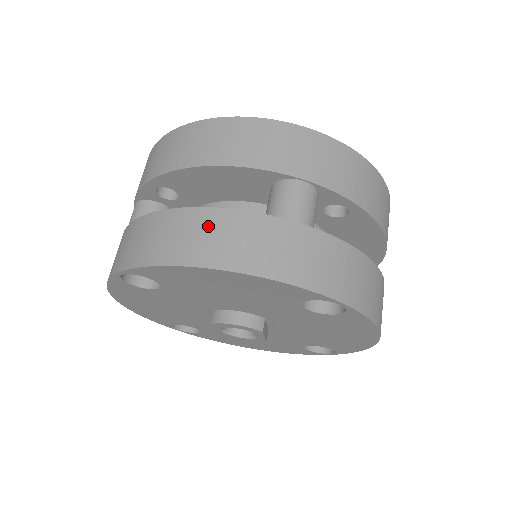
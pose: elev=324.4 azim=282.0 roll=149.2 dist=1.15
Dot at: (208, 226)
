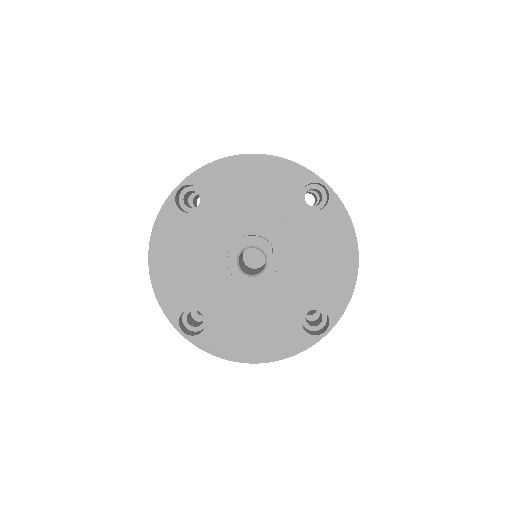
Dot at: occluded
